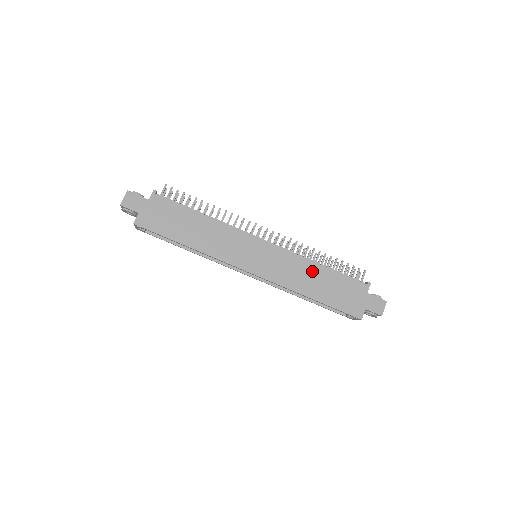
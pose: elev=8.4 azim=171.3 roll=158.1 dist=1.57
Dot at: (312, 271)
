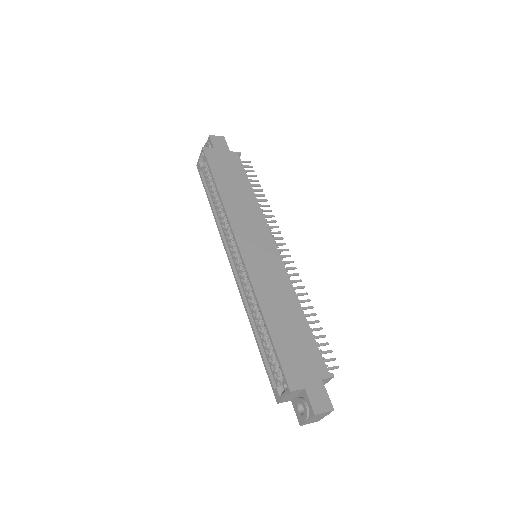
Dot at: (290, 305)
